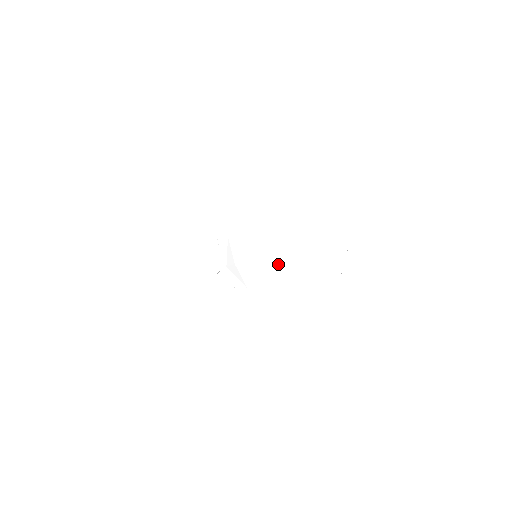
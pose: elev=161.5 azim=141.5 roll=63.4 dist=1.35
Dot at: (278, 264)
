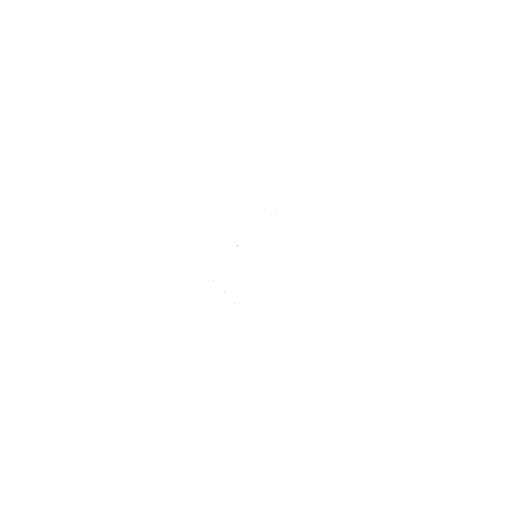
Dot at: (276, 238)
